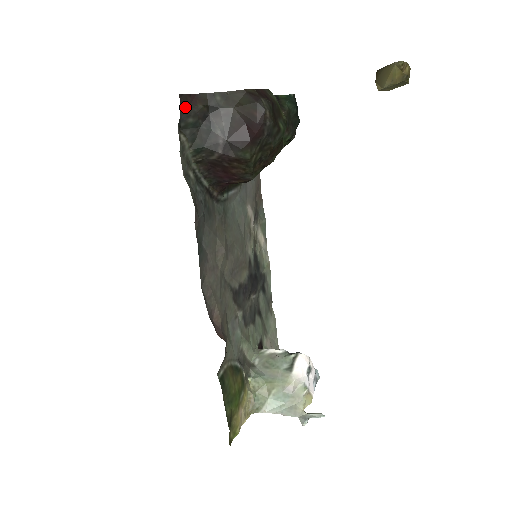
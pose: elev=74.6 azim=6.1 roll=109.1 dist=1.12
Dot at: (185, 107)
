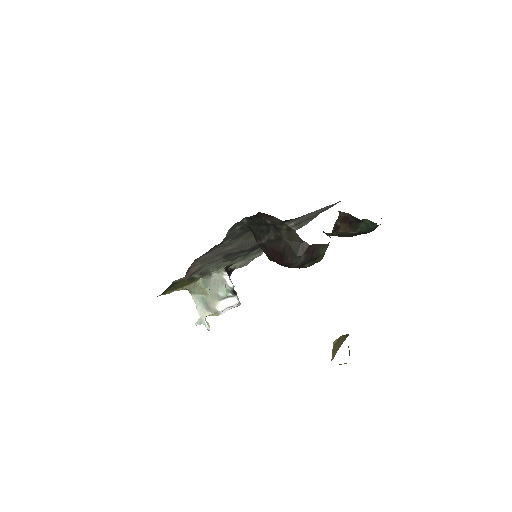
Dot at: (258, 216)
